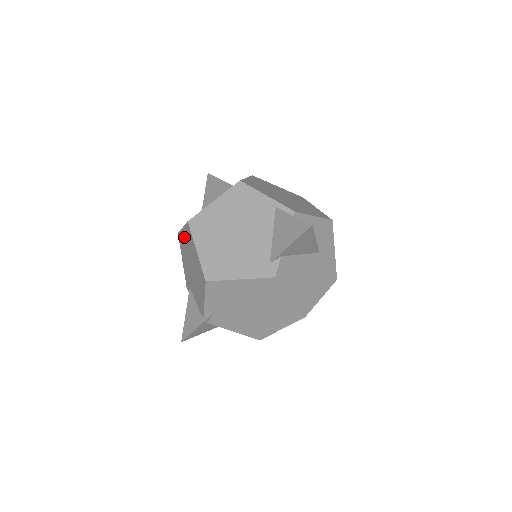
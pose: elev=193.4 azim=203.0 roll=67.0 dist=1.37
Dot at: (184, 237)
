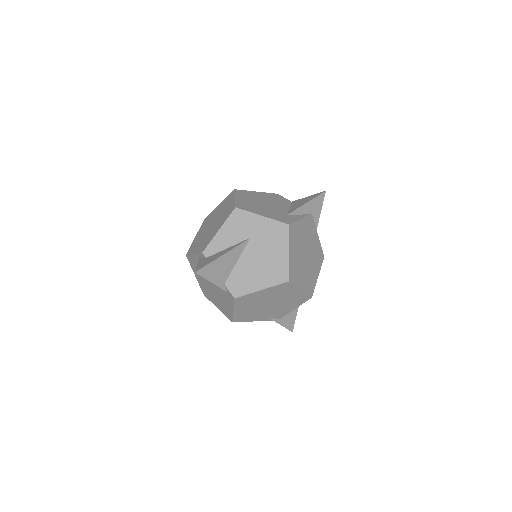
Dot at: occluded
